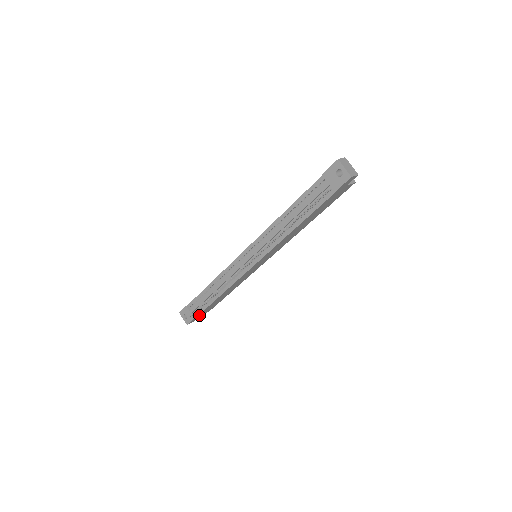
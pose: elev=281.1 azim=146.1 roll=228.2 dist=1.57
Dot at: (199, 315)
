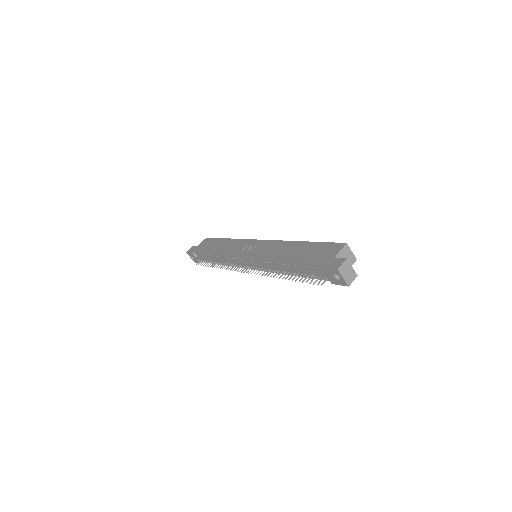
Dot at: occluded
